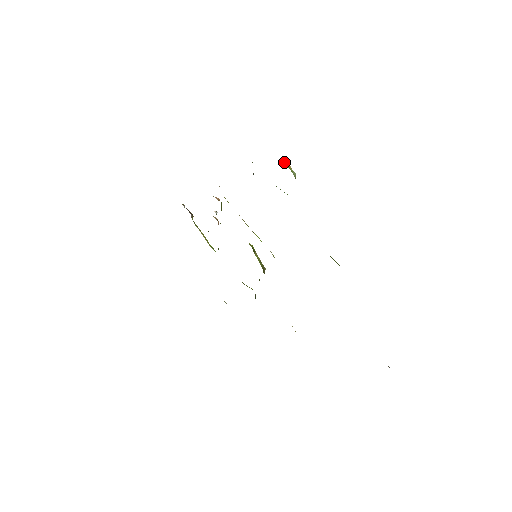
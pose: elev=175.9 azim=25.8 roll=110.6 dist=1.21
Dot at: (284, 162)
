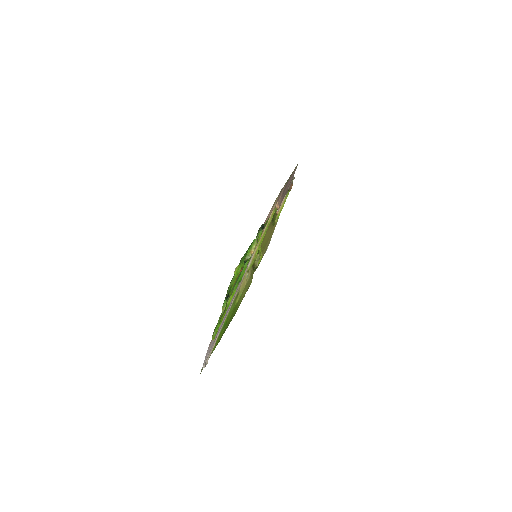
Dot at: (254, 247)
